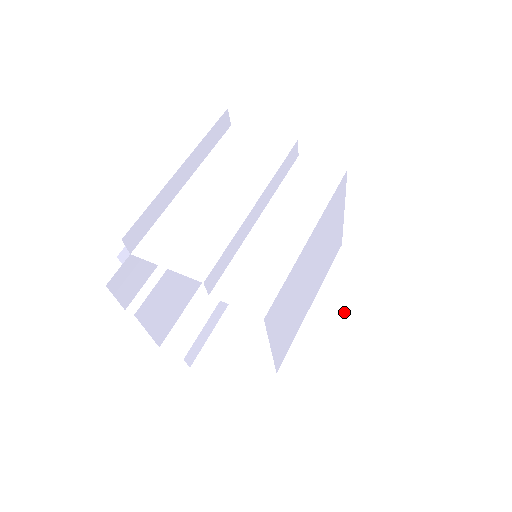
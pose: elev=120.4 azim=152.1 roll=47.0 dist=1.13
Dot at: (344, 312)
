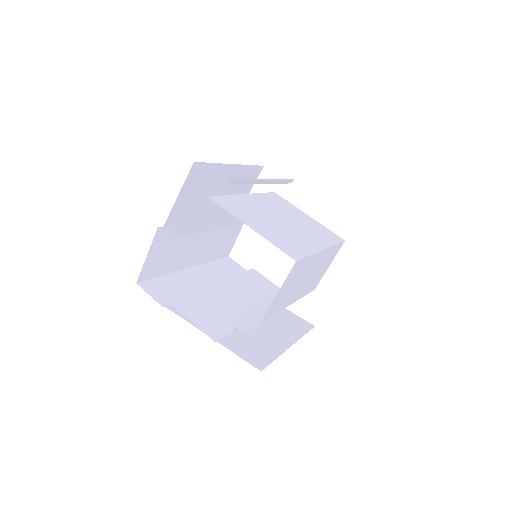
Dot at: occluded
